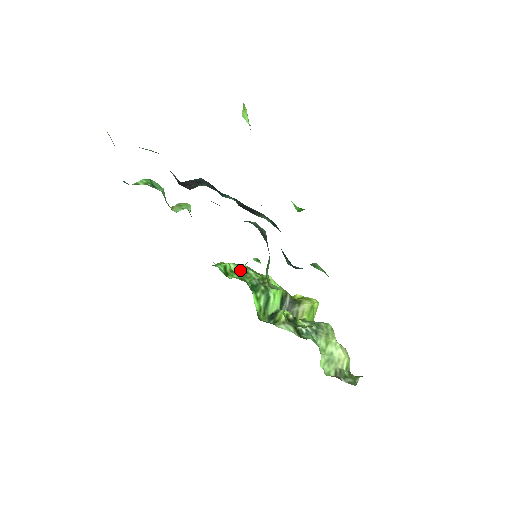
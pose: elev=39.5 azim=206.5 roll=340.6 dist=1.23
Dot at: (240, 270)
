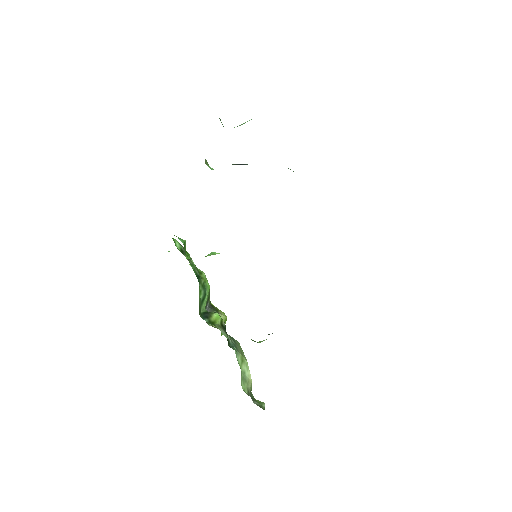
Dot at: (184, 252)
